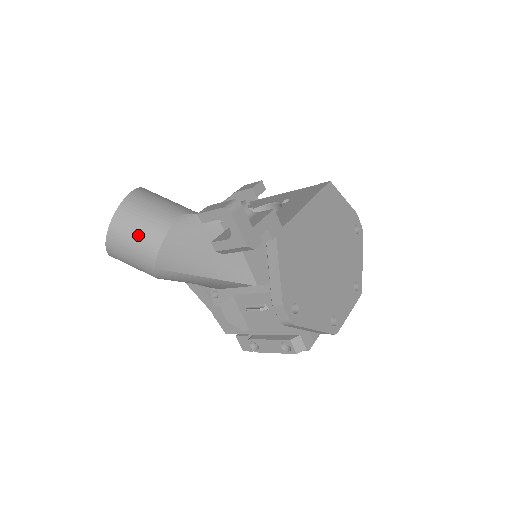
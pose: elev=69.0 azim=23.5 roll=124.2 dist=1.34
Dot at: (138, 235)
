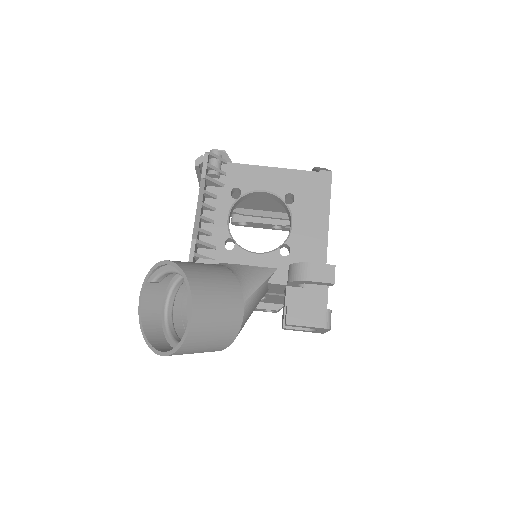
Dot at: (210, 345)
